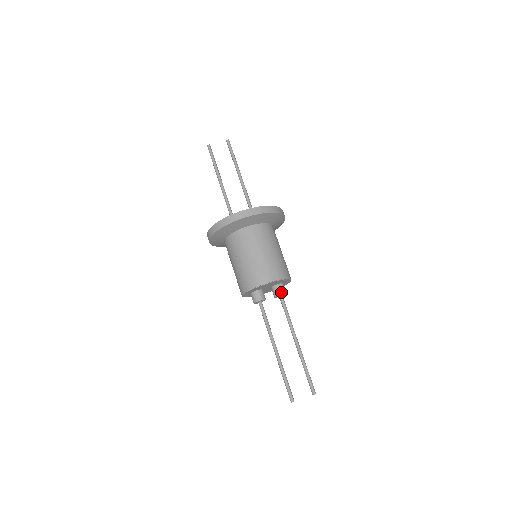
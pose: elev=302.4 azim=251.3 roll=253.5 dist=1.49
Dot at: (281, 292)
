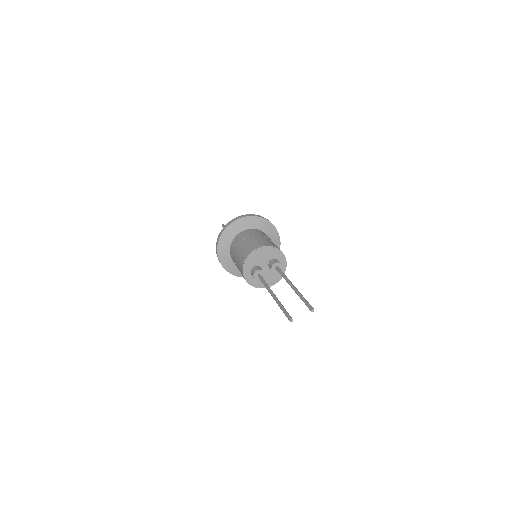
Dot at: (275, 262)
